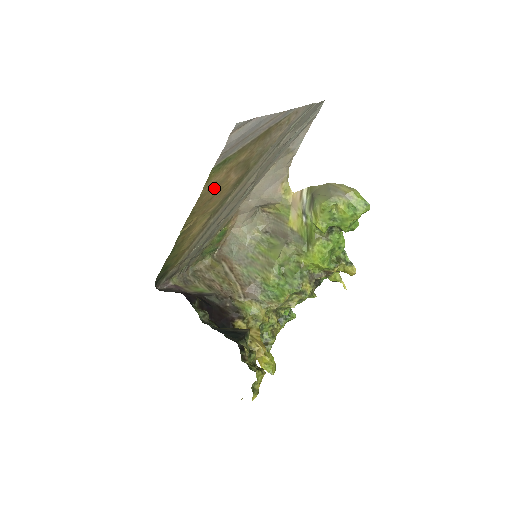
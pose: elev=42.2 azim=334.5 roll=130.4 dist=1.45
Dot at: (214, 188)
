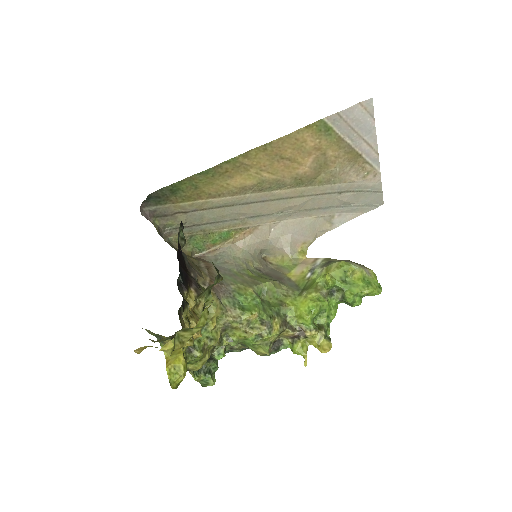
Dot at: (296, 148)
